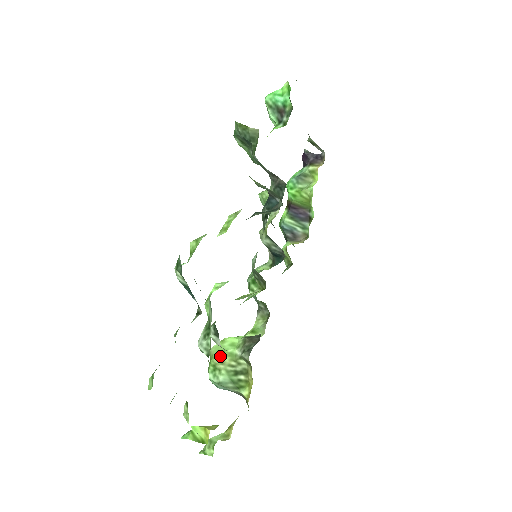
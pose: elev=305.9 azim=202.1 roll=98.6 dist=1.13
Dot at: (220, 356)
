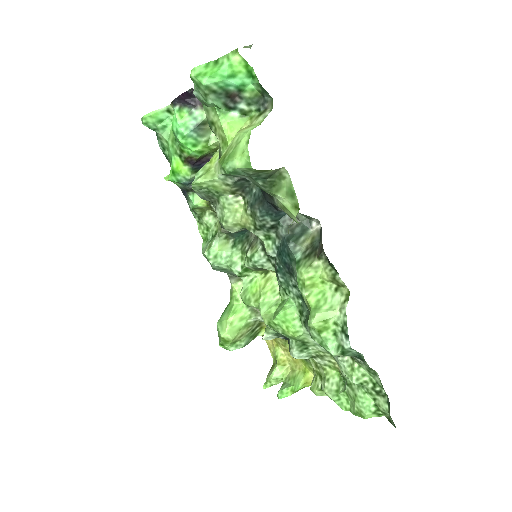
Dot at: (239, 334)
